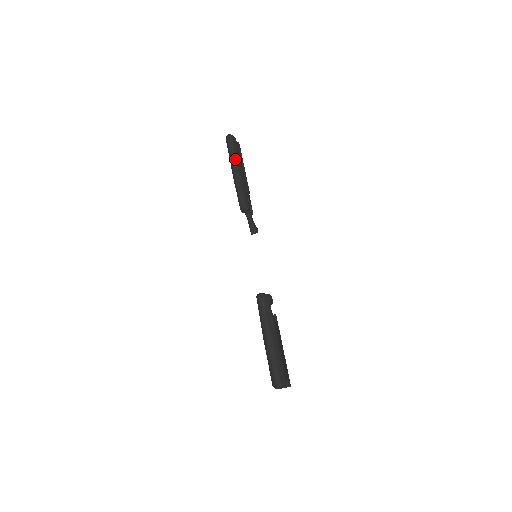
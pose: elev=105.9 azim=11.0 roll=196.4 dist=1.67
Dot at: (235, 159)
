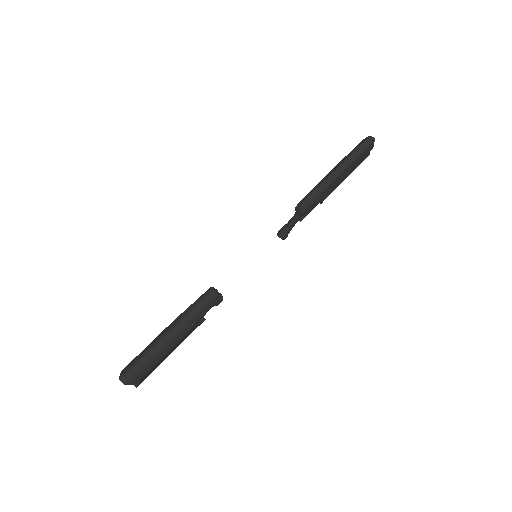
Dot at: (350, 162)
